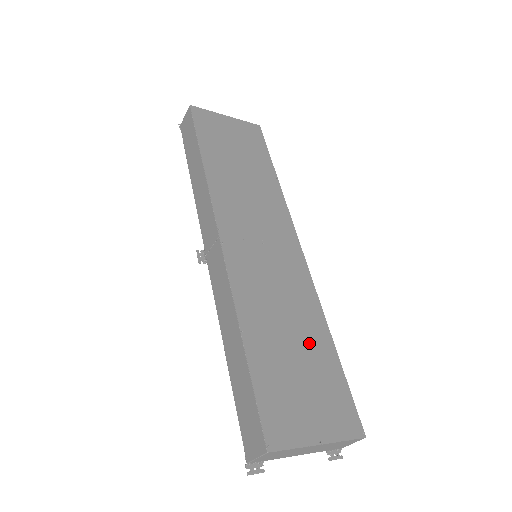
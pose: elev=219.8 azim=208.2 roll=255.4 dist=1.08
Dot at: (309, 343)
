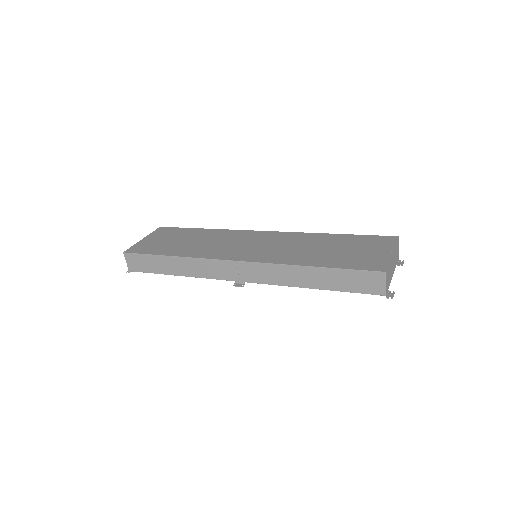
Dot at: (330, 243)
